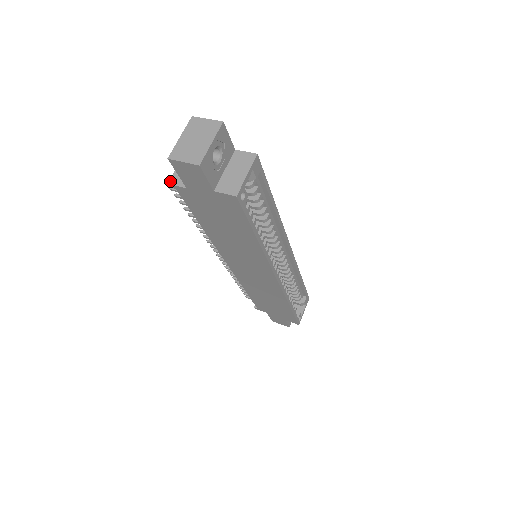
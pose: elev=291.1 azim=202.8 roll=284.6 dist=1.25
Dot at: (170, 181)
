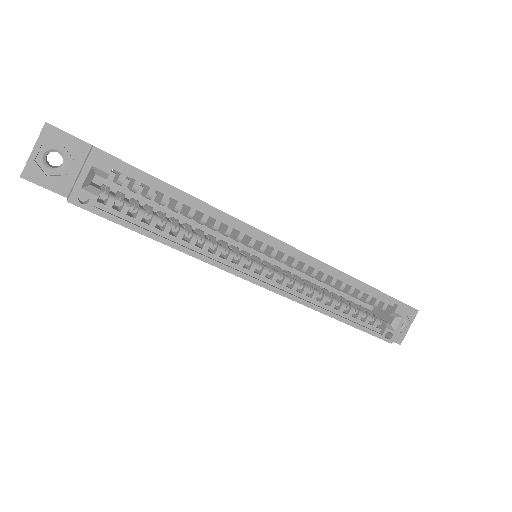
Dot at: occluded
